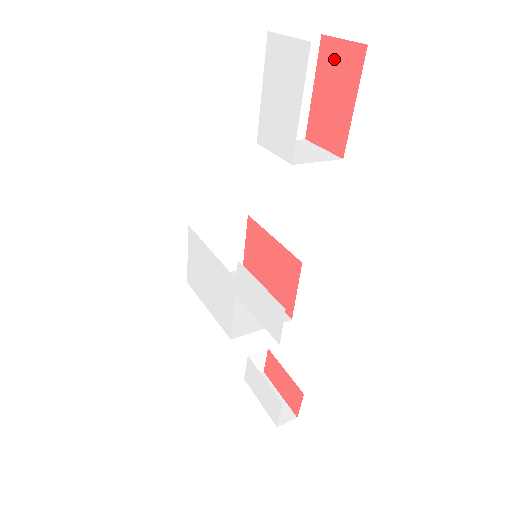
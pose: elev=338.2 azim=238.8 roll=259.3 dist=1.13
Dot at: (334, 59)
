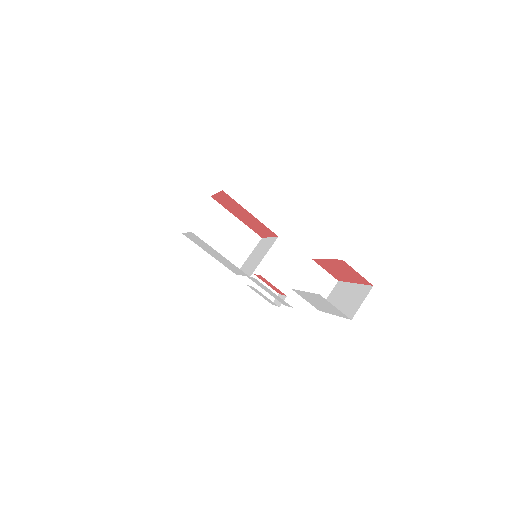
Dot at: (348, 270)
